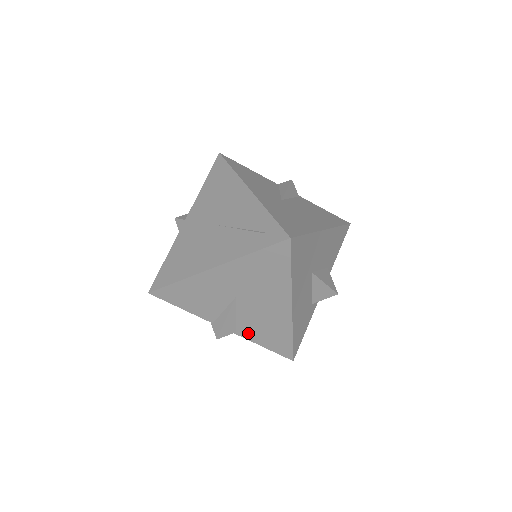
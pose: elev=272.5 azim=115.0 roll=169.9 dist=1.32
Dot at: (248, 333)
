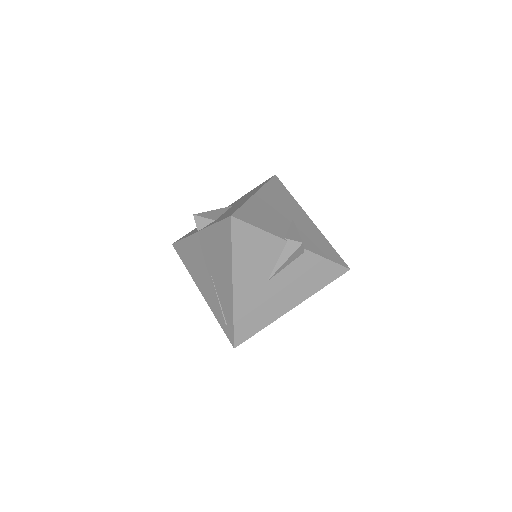
Dot at: occluded
